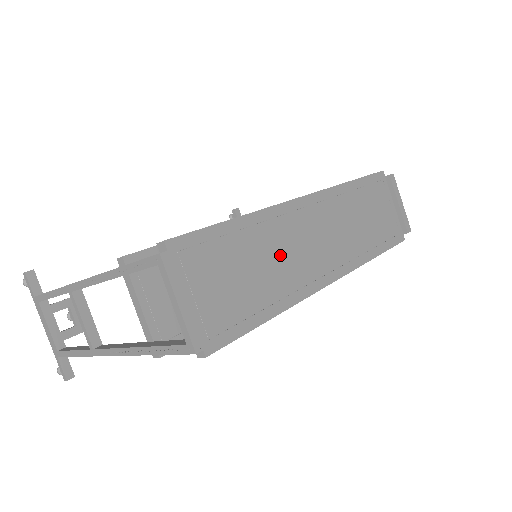
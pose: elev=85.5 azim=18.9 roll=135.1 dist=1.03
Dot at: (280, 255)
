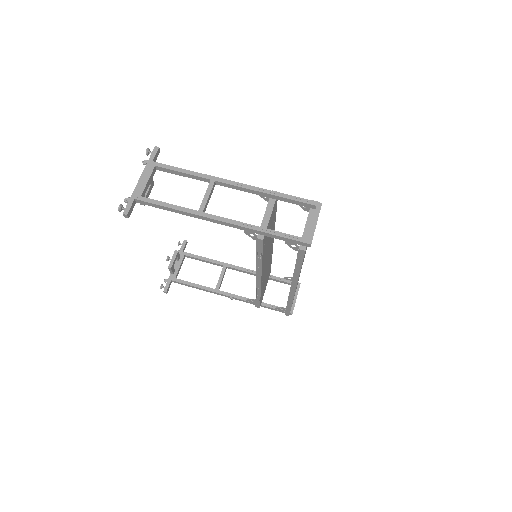
Dot at: occluded
